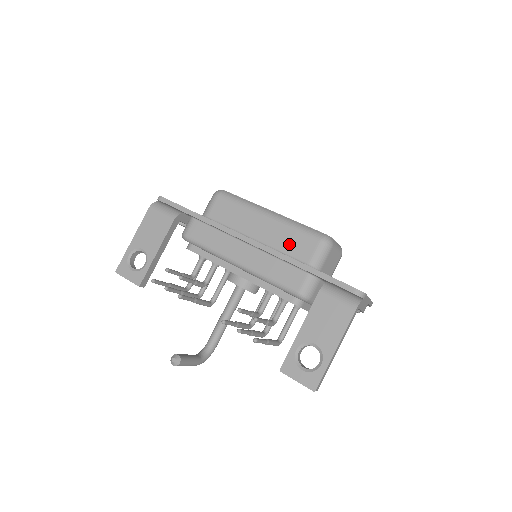
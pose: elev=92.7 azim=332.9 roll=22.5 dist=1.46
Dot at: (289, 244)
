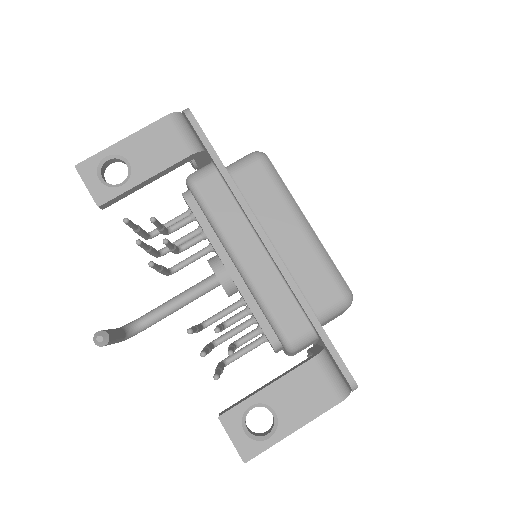
Dot at: (307, 276)
